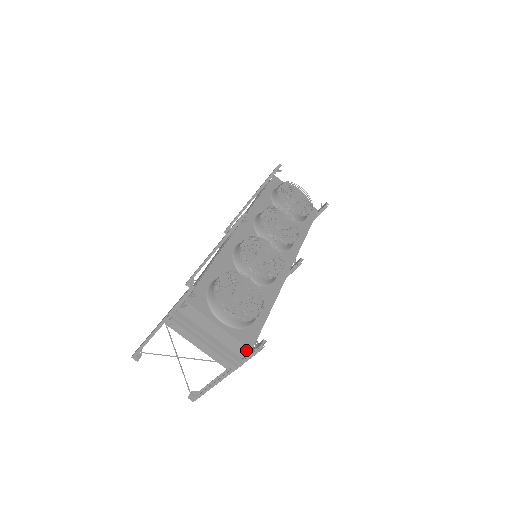
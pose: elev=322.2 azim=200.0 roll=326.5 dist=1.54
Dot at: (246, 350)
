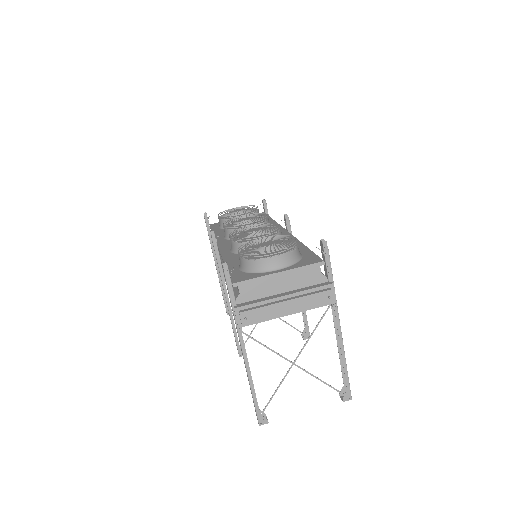
Dot at: occluded
